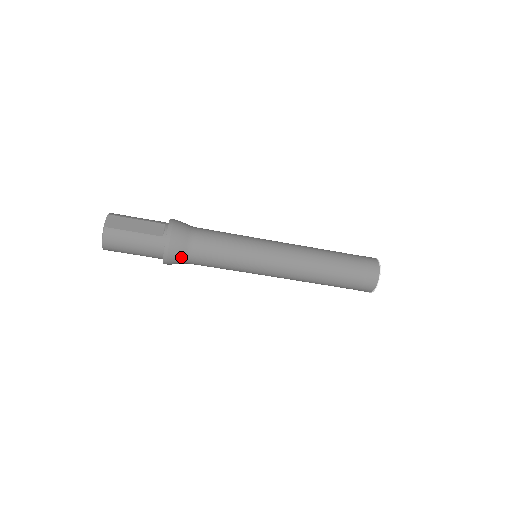
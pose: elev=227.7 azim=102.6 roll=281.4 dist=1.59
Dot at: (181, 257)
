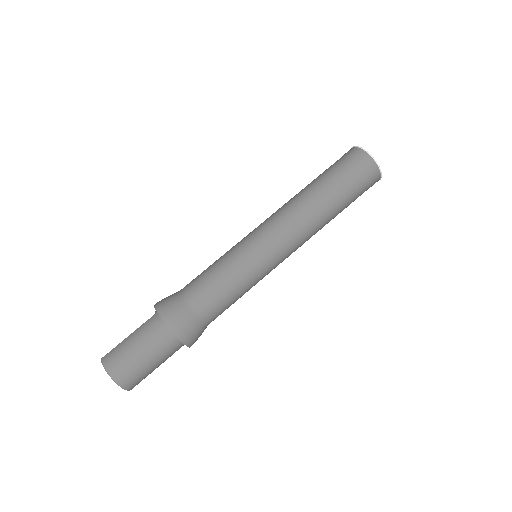
Dot at: (183, 310)
